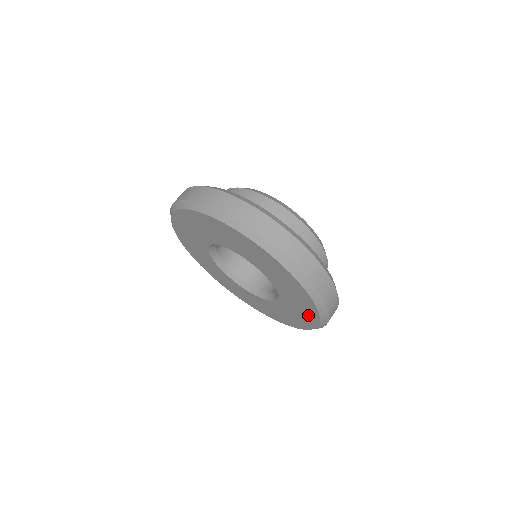
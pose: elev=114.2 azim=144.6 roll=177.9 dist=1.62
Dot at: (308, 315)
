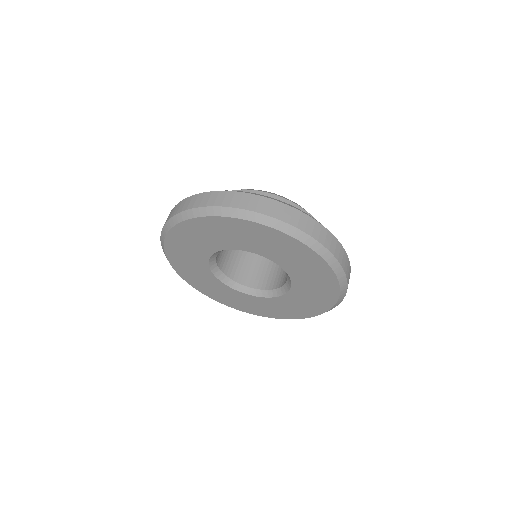
Dot at: (313, 263)
